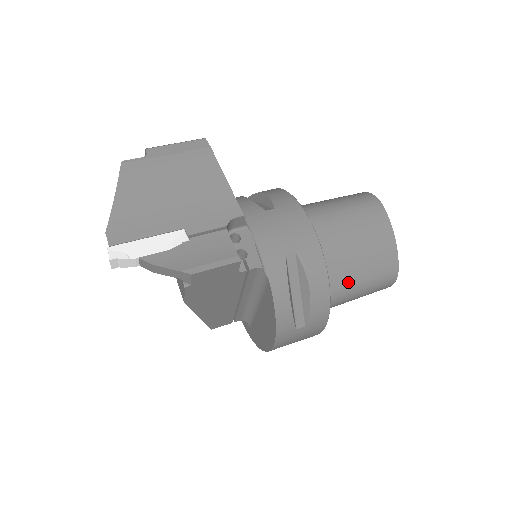
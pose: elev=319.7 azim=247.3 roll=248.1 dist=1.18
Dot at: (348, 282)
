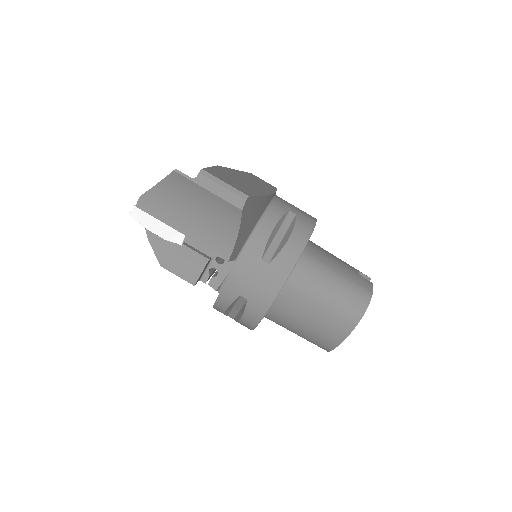
Dot at: (287, 327)
